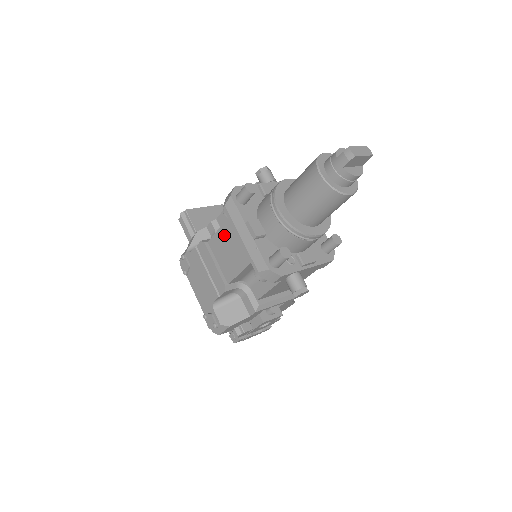
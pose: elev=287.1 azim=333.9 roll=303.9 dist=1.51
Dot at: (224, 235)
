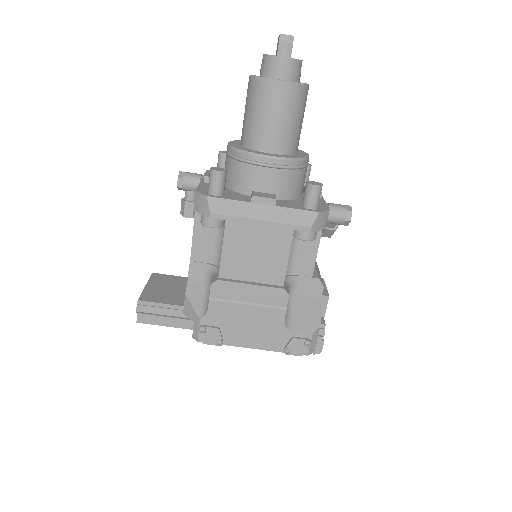
Dot at: (235, 244)
